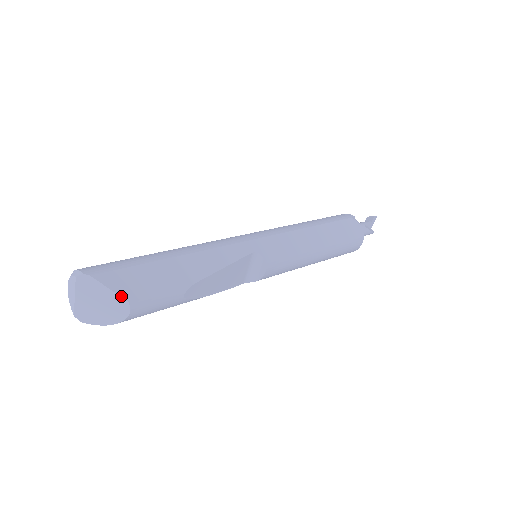
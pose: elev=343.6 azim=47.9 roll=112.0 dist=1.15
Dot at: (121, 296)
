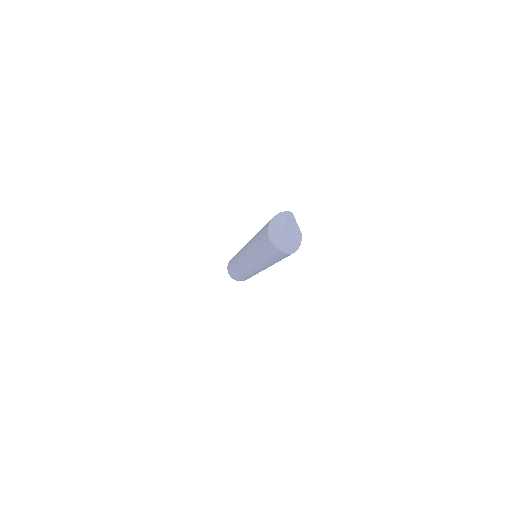
Dot at: occluded
